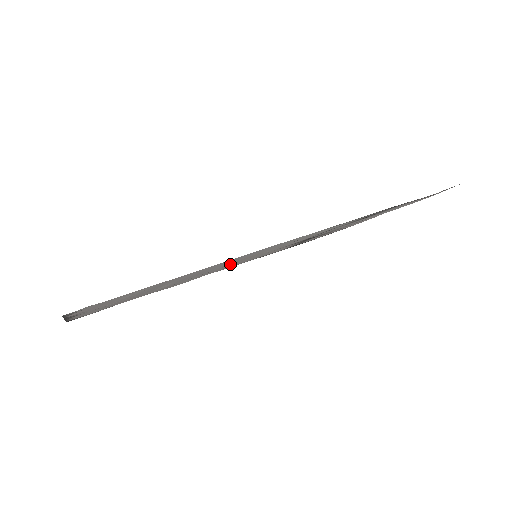
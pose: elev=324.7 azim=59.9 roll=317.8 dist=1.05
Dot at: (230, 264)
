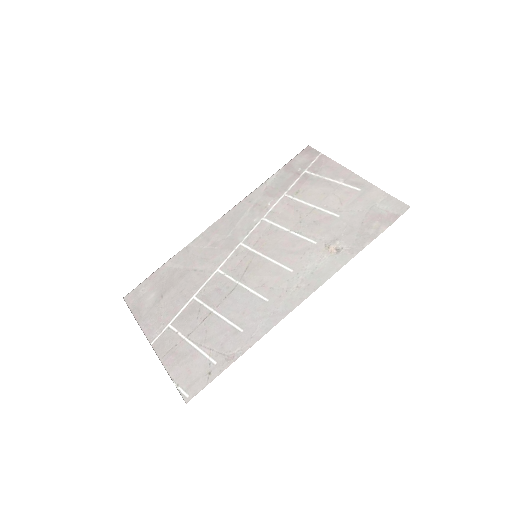
Dot at: (238, 264)
